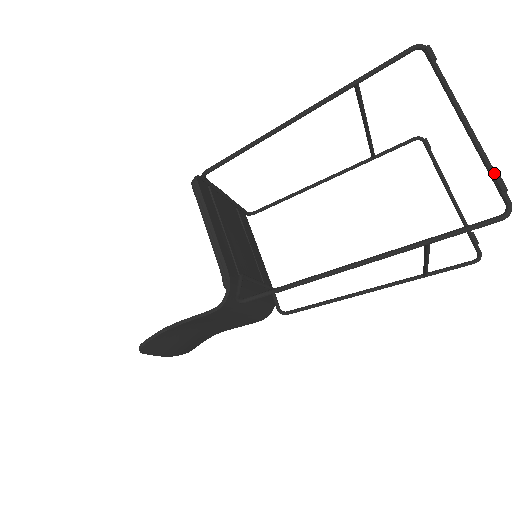
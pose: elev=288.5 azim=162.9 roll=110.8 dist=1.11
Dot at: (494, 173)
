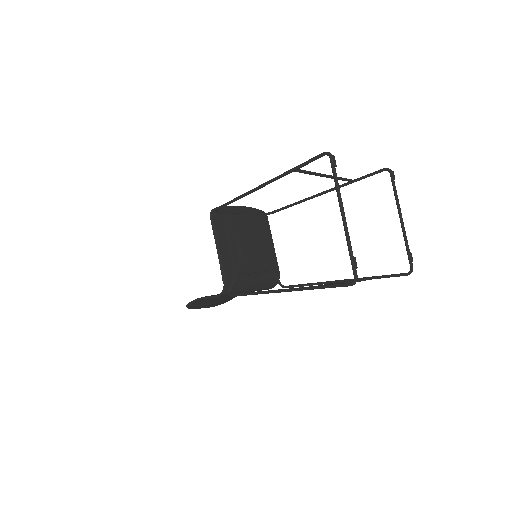
Dot at: (351, 256)
